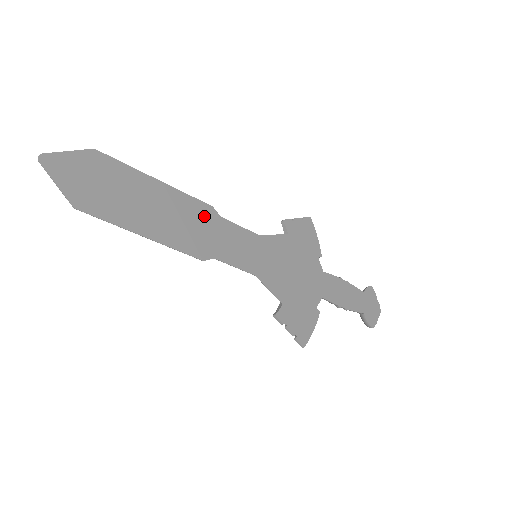
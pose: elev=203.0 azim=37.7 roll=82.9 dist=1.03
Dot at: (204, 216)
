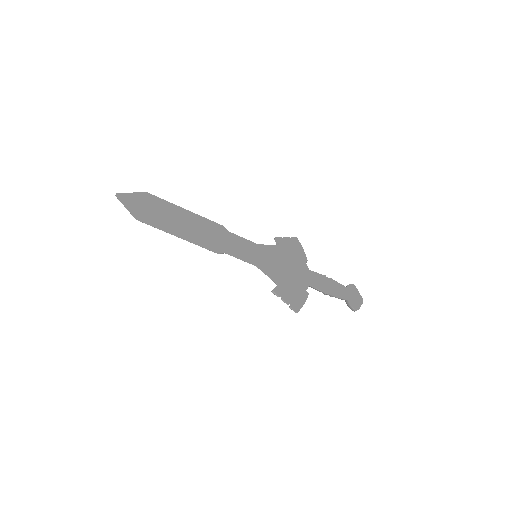
Dot at: (217, 230)
